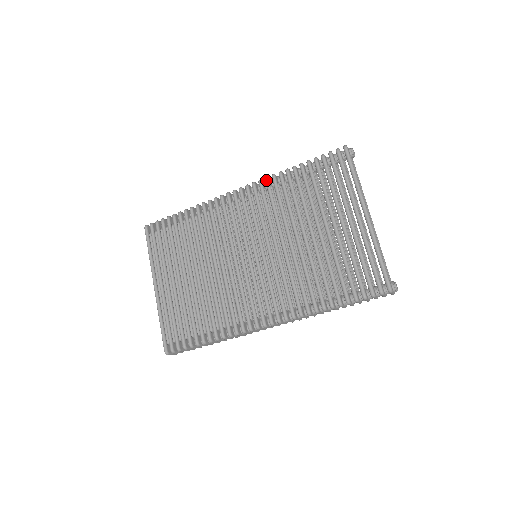
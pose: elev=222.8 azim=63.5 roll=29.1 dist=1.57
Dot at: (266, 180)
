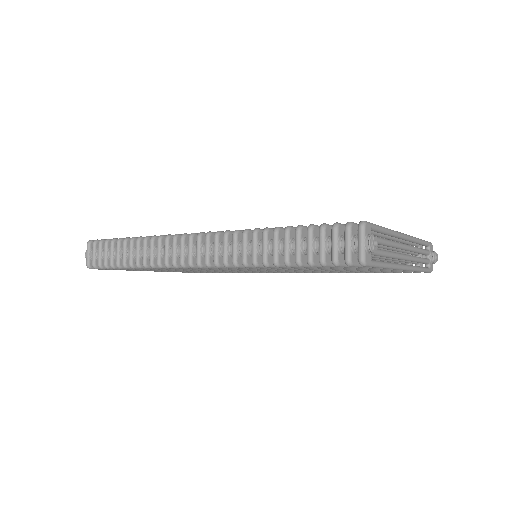
Dot at: occluded
